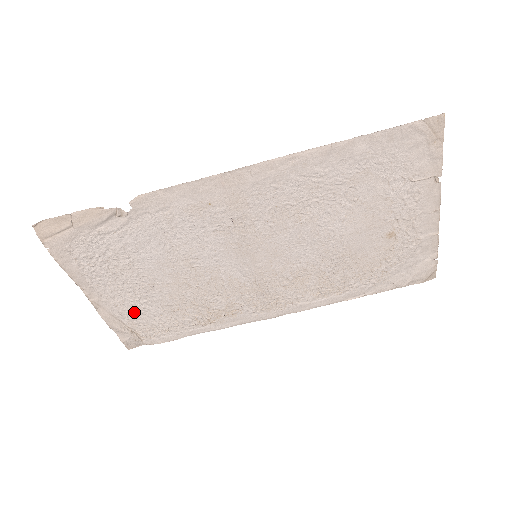
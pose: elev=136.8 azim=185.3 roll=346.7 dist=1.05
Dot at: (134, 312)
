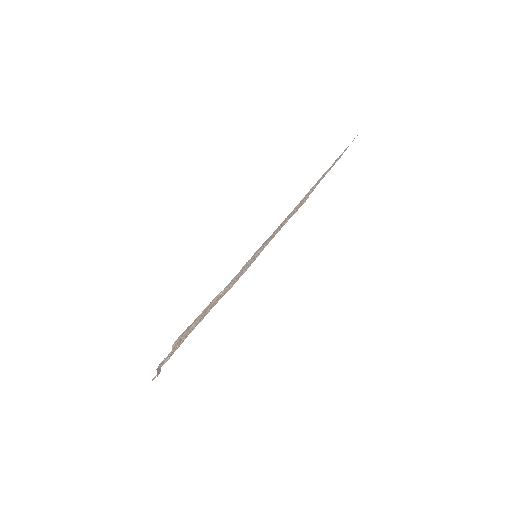
Dot at: occluded
